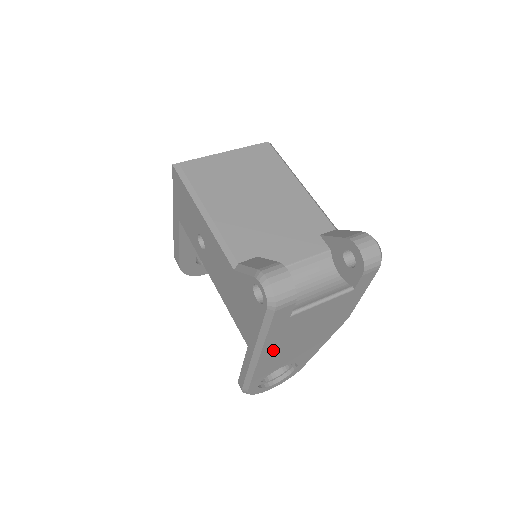
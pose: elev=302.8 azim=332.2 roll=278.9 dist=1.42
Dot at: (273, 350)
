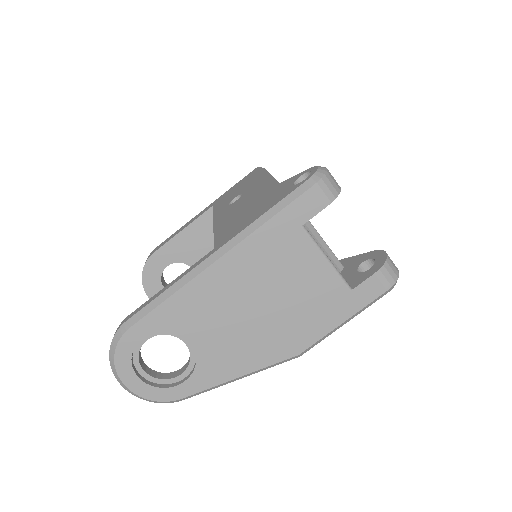
Dot at: (232, 272)
